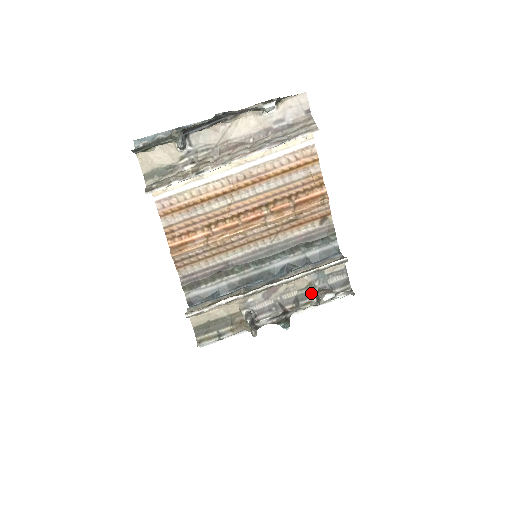
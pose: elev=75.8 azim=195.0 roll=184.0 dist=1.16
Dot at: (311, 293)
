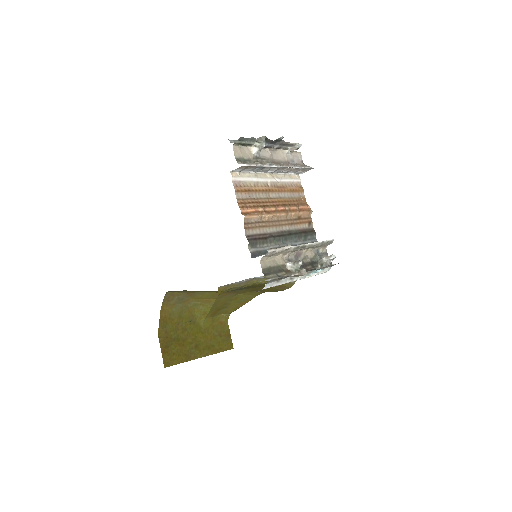
Dot at: (316, 262)
